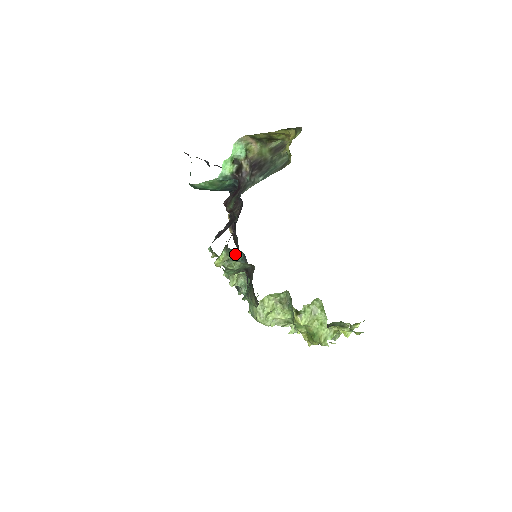
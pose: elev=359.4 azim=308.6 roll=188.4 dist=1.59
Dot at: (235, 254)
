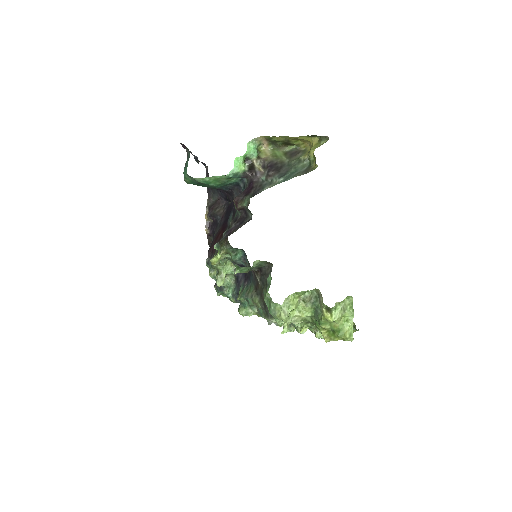
Dot at: (234, 253)
